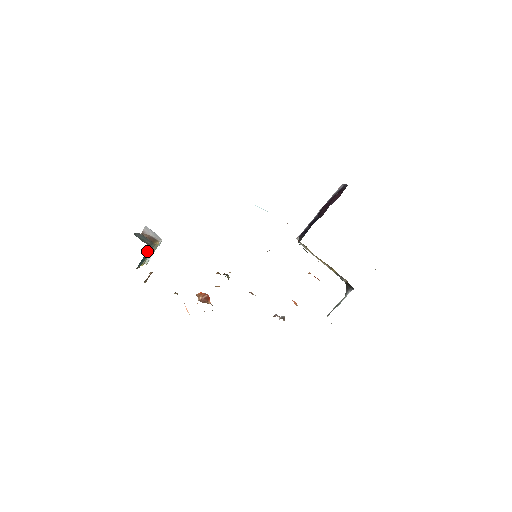
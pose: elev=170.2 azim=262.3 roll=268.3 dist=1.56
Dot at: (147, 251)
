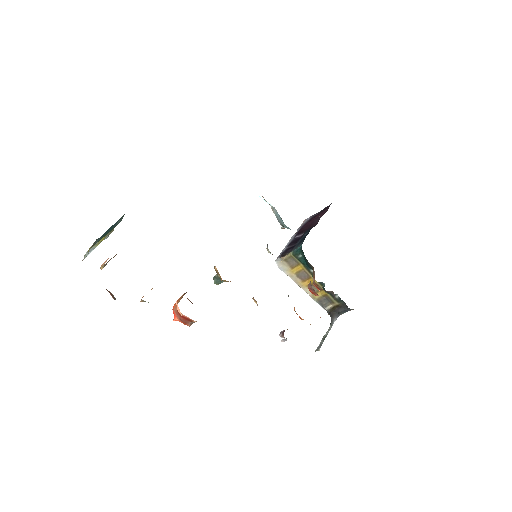
Dot at: occluded
